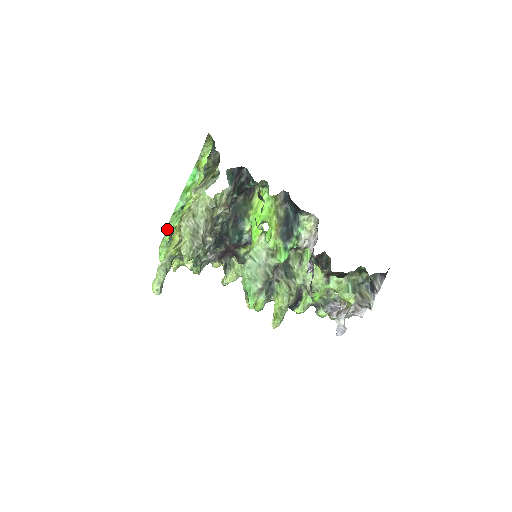
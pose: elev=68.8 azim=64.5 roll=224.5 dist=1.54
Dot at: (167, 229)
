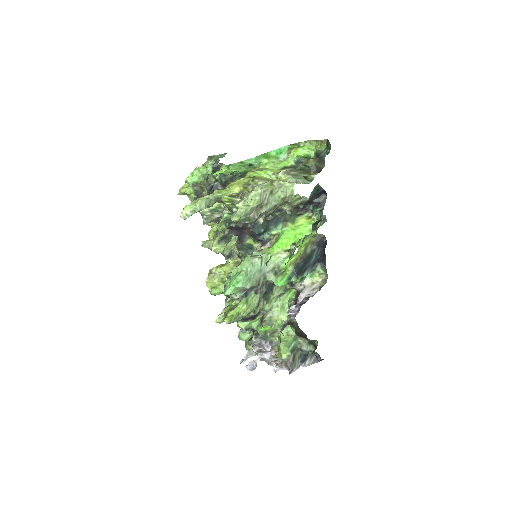
Dot at: (219, 164)
